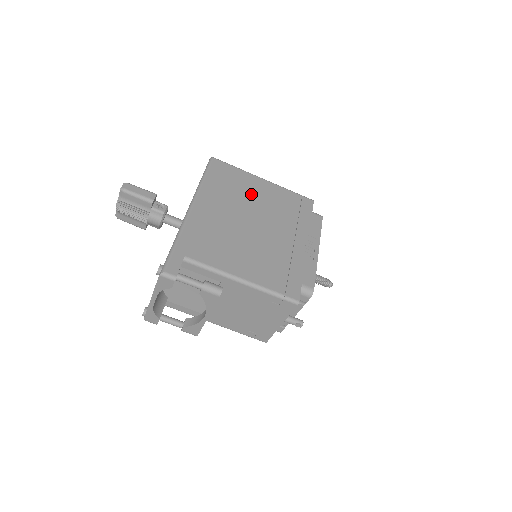
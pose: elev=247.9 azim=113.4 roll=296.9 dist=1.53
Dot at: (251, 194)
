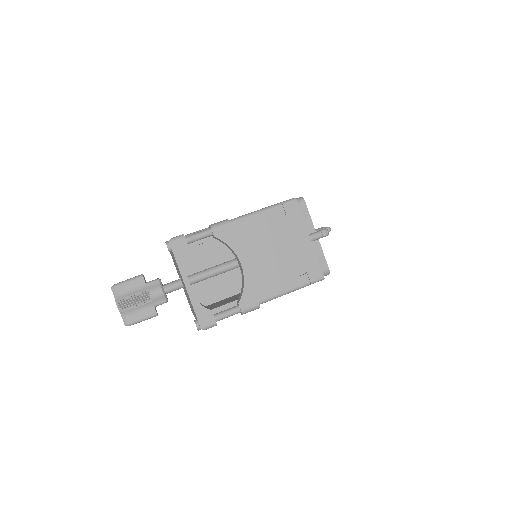
Dot at: occluded
